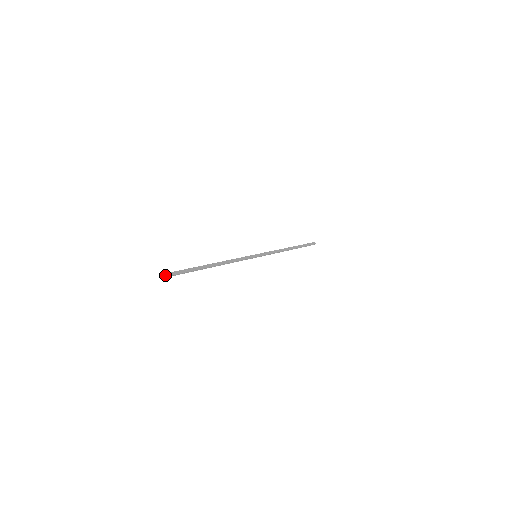
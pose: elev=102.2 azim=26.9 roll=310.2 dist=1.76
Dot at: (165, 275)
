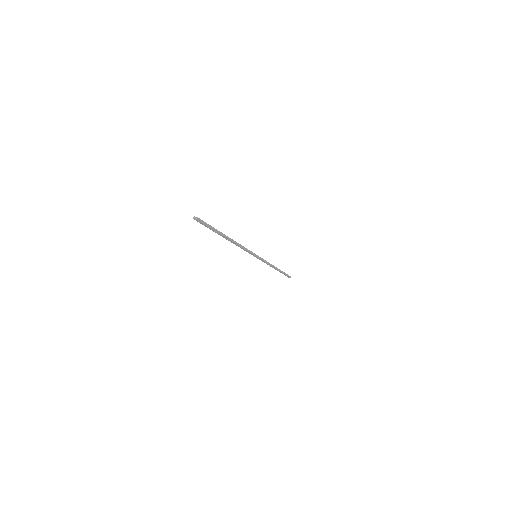
Dot at: (197, 218)
